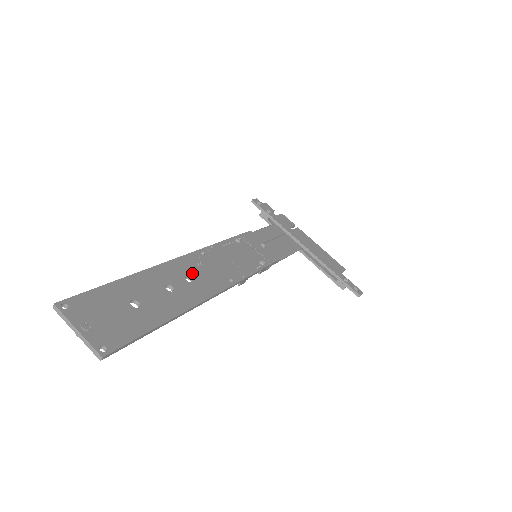
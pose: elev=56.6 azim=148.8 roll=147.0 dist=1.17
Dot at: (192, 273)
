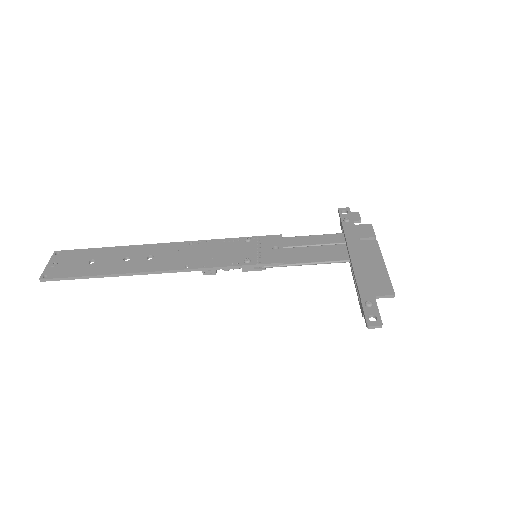
Dot at: (159, 254)
